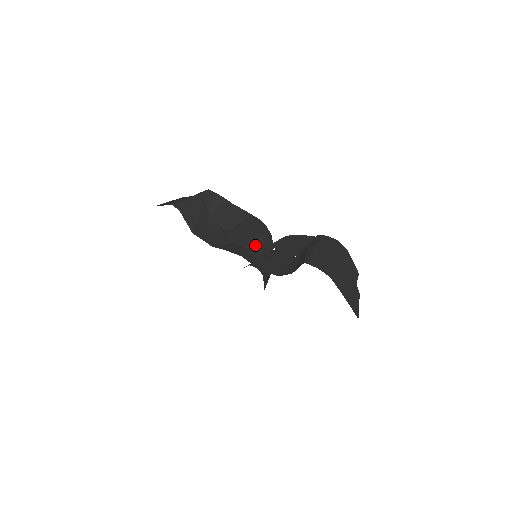
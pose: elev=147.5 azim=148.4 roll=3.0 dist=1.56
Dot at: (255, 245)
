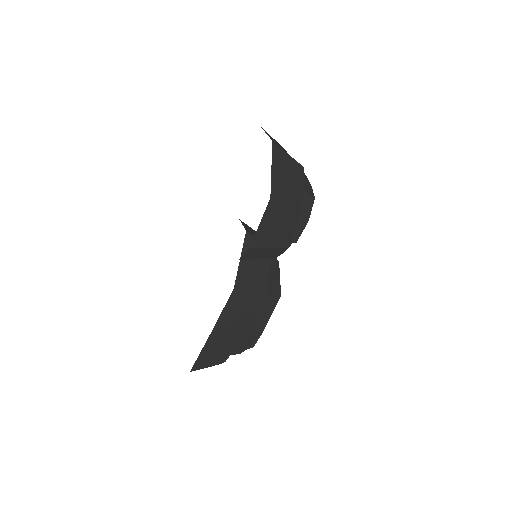
Dot at: occluded
